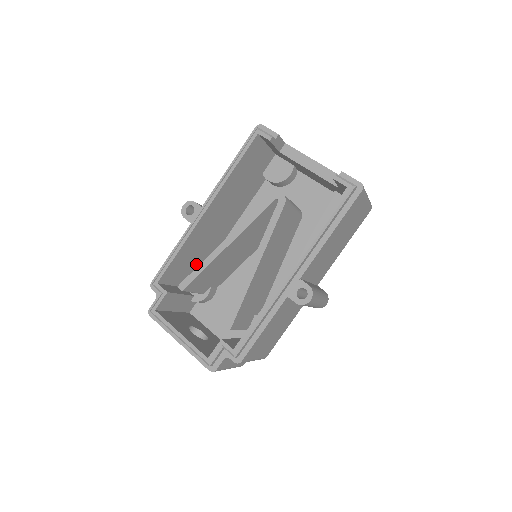
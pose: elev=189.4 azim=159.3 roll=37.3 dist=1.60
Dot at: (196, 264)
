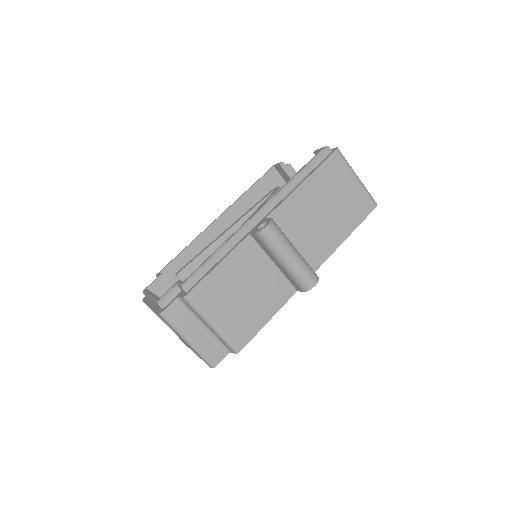
Dot at: occluded
